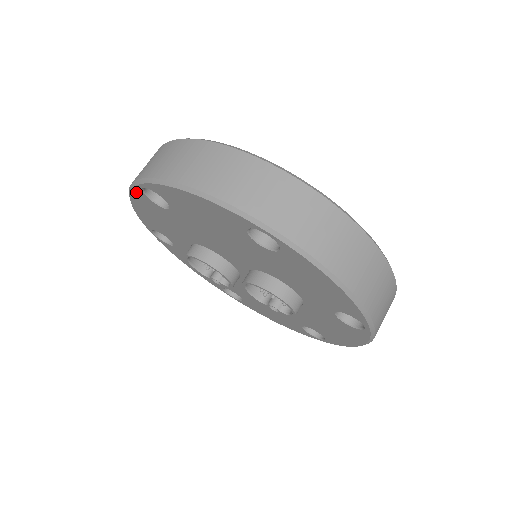
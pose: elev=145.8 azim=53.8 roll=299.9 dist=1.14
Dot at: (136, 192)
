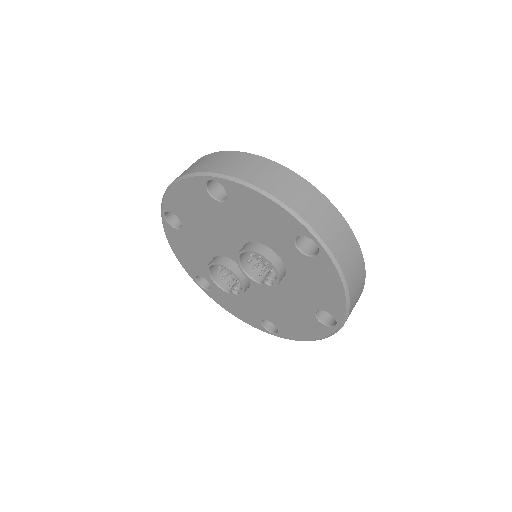
Dot at: (166, 227)
